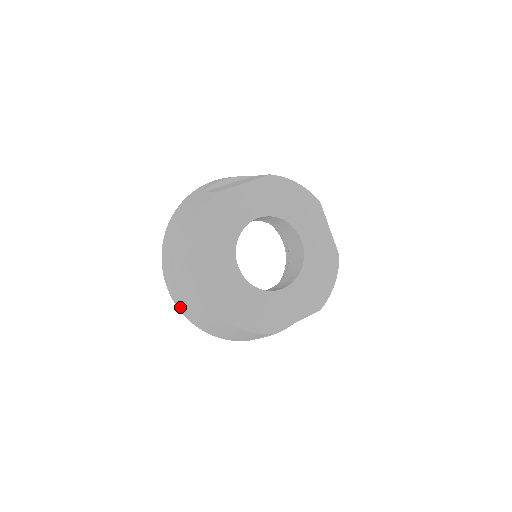
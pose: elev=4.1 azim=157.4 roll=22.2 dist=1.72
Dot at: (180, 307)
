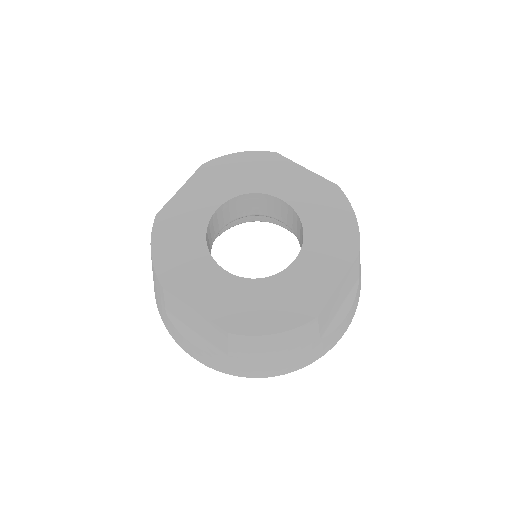
Dot at: (216, 367)
